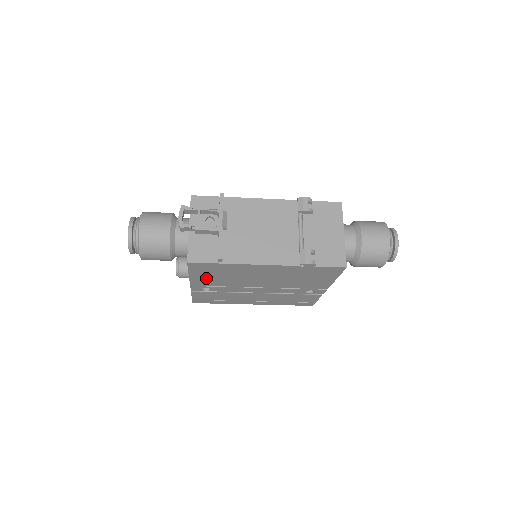
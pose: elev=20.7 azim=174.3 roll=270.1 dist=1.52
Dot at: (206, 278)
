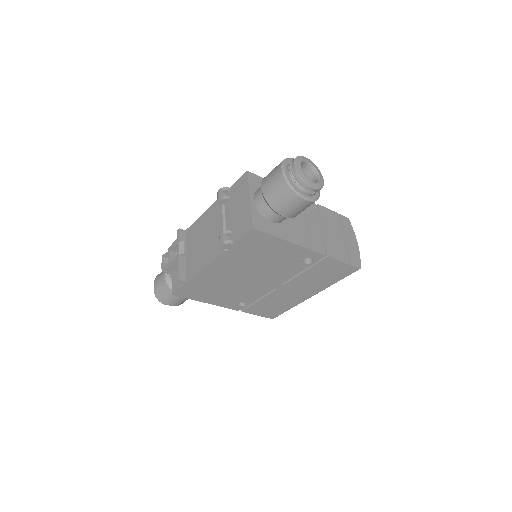
Dot at: (215, 297)
